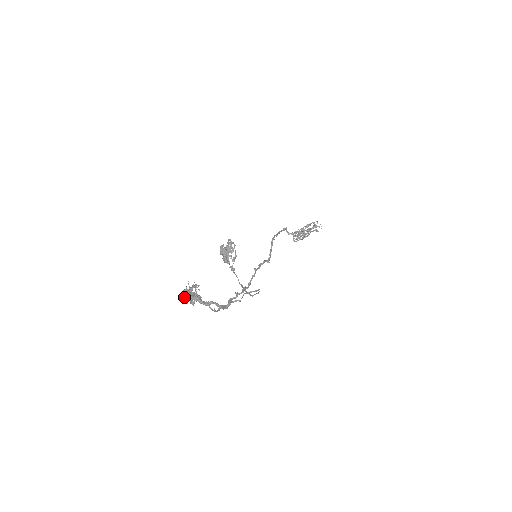
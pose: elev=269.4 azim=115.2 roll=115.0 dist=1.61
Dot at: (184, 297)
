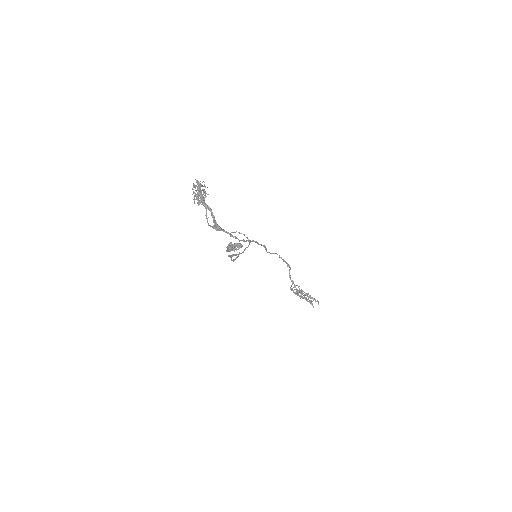
Dot at: (194, 184)
